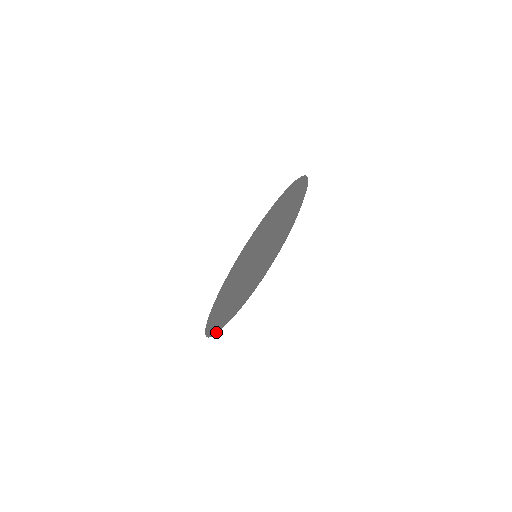
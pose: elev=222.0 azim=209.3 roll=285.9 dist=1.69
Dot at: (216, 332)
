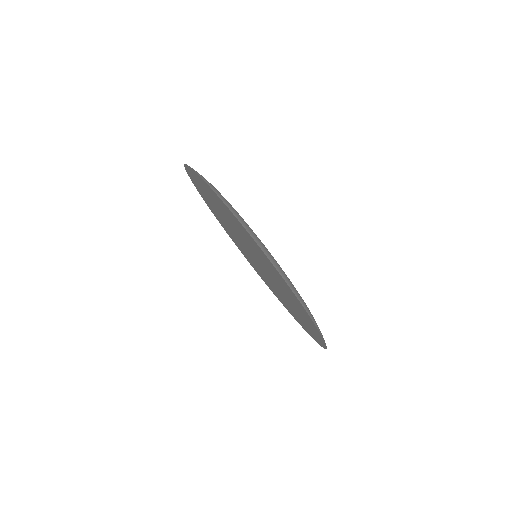
Dot at: occluded
